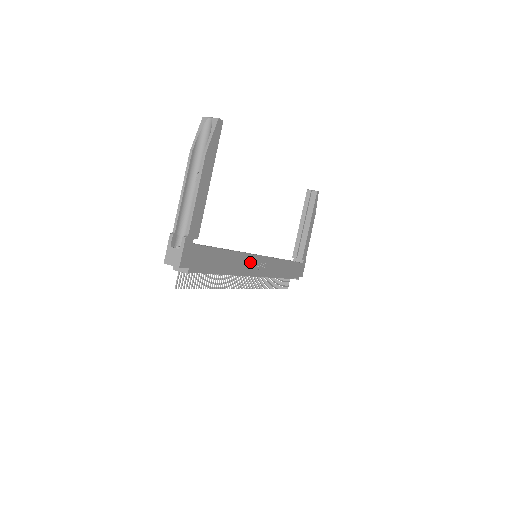
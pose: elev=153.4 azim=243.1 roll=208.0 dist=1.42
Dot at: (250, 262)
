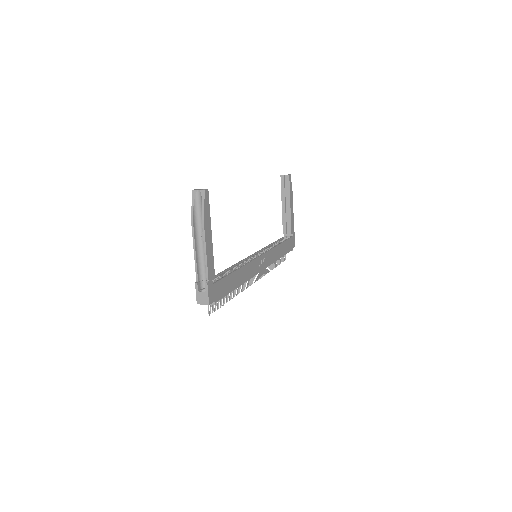
Dot at: (253, 266)
